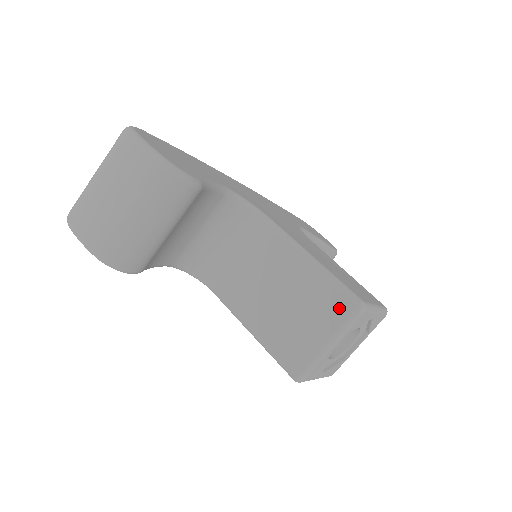
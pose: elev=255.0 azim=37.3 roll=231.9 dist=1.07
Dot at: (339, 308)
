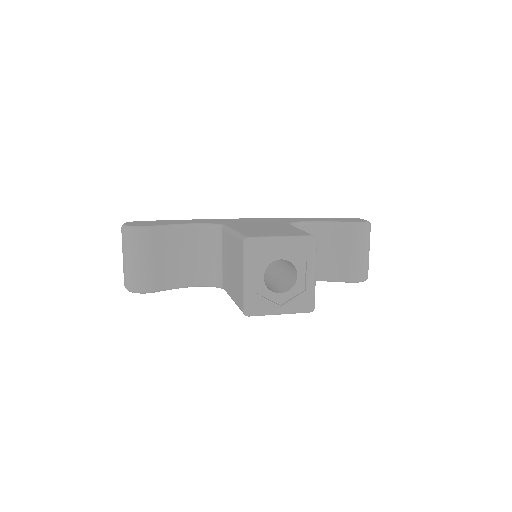
Dot at: (241, 251)
